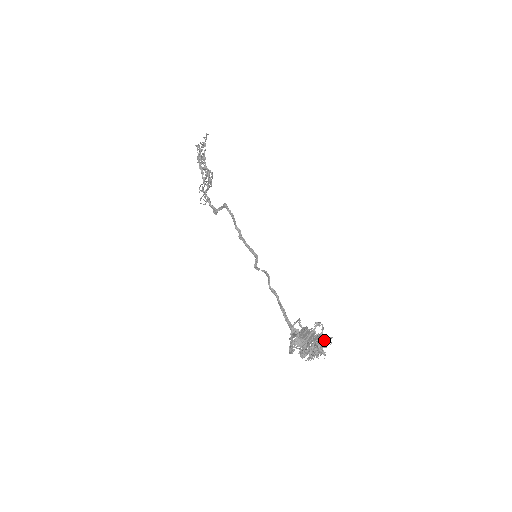
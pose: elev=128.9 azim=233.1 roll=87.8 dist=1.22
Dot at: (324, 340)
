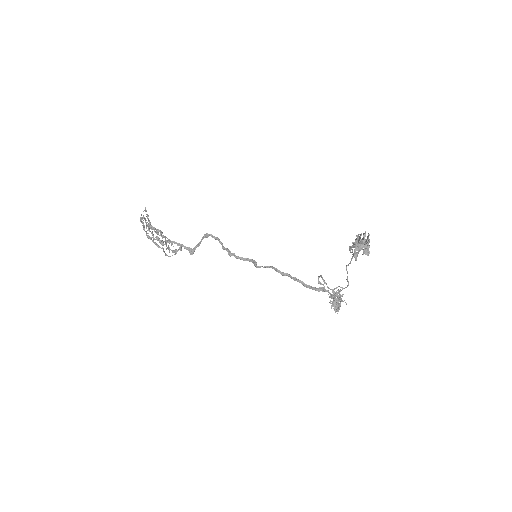
Dot at: occluded
